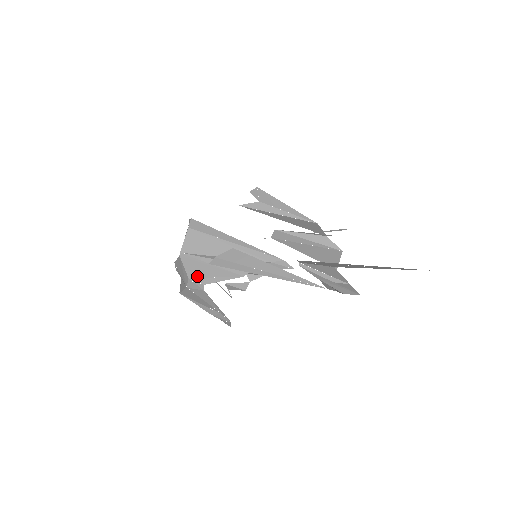
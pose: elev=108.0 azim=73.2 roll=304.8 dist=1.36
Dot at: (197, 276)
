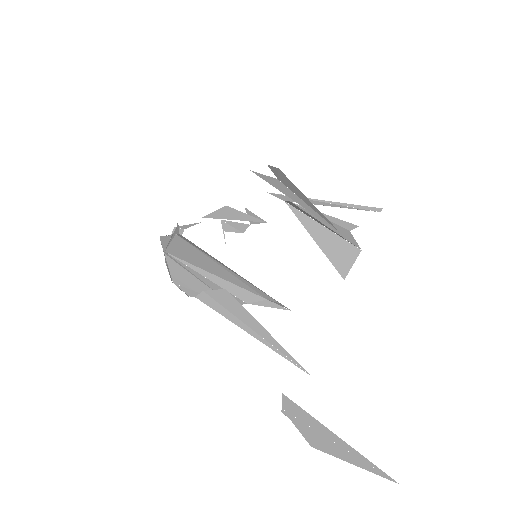
Dot at: (183, 285)
